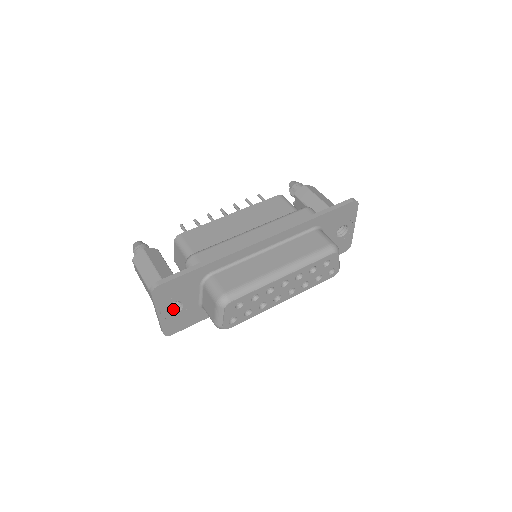
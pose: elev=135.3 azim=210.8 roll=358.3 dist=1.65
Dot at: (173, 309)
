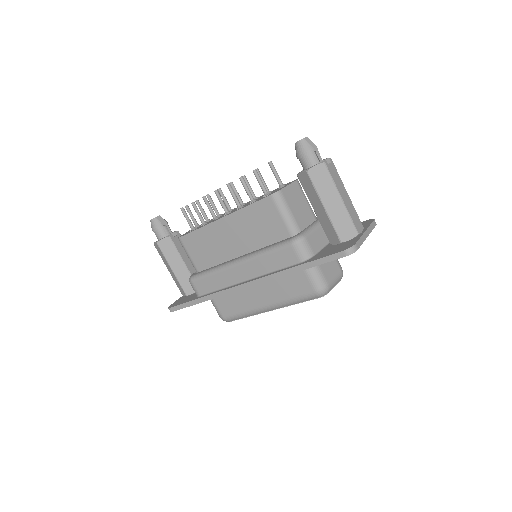
Dot at: occluded
